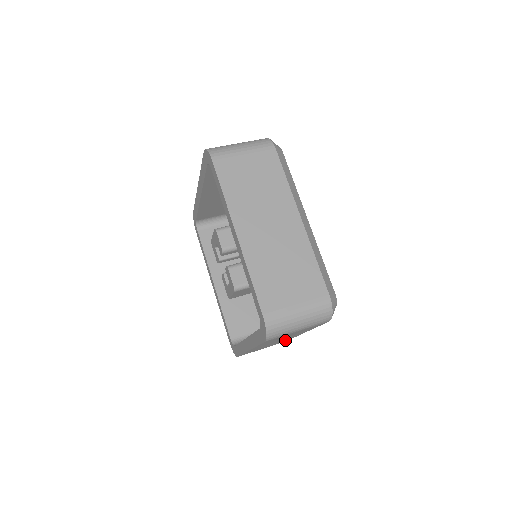
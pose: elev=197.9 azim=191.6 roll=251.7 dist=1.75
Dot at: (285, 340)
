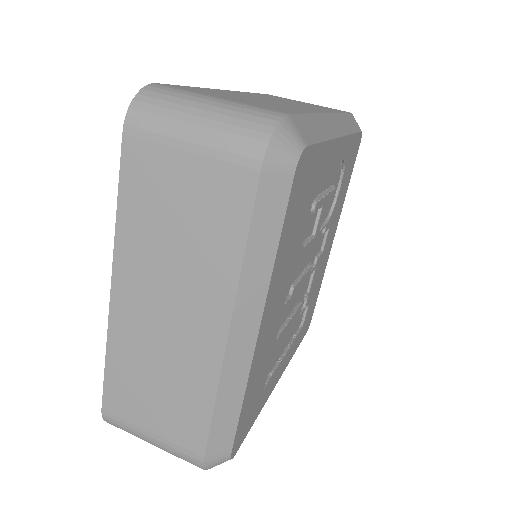
Dot at: occluded
